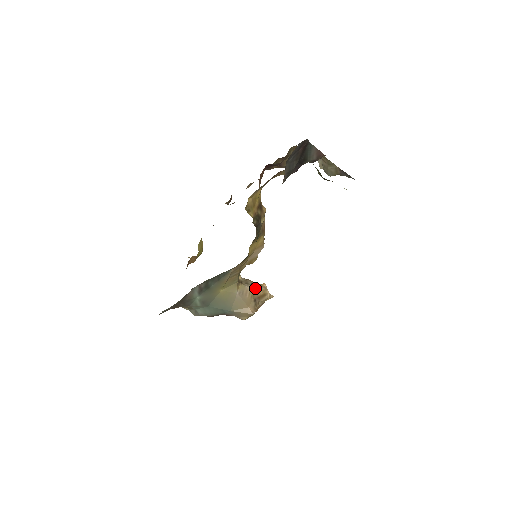
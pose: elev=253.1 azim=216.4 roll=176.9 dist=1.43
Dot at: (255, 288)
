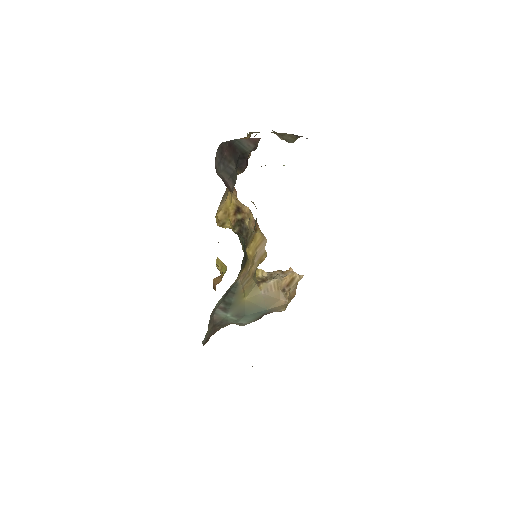
Dot at: (280, 279)
